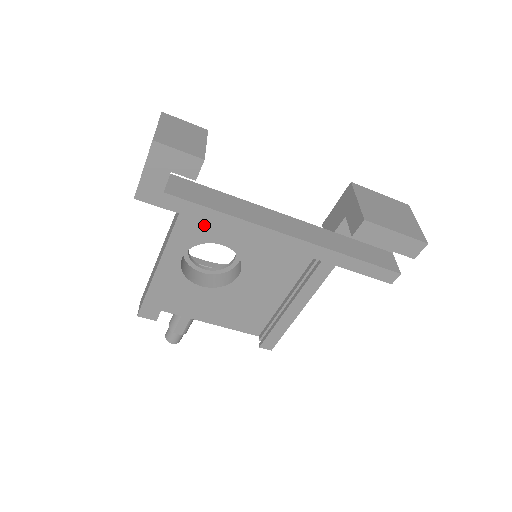
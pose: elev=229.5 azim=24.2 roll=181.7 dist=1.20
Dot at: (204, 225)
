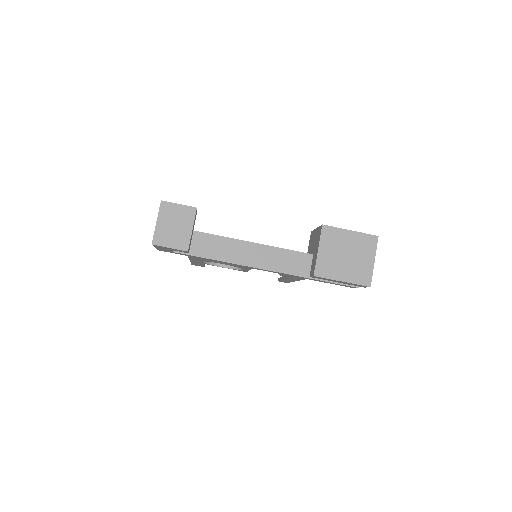
Dot at: occluded
